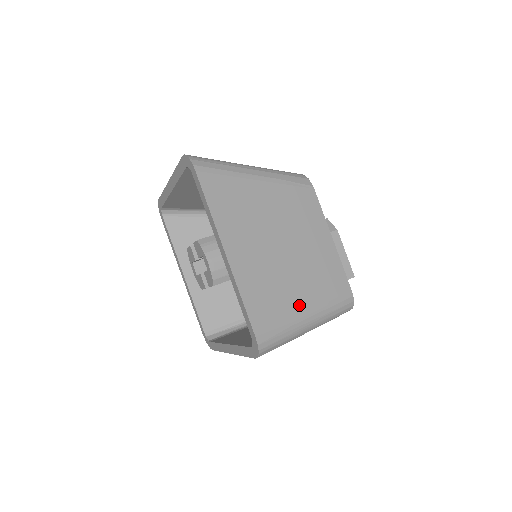
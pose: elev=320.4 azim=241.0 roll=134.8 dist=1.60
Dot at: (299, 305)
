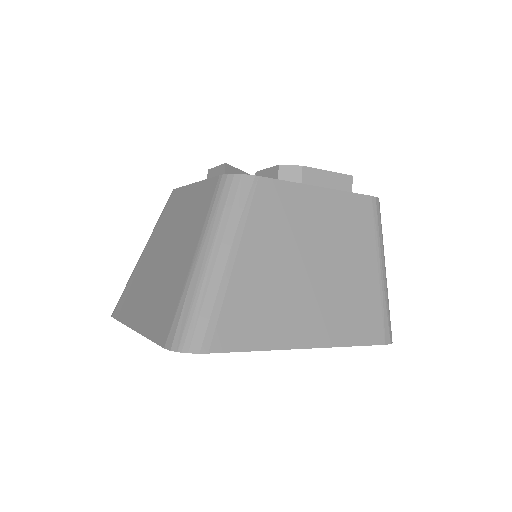
Dot at: (371, 275)
